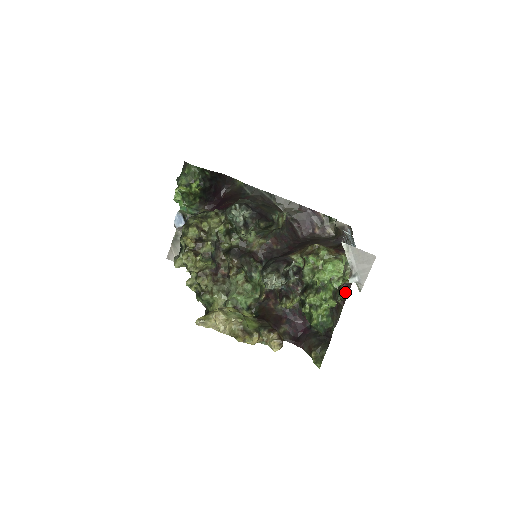
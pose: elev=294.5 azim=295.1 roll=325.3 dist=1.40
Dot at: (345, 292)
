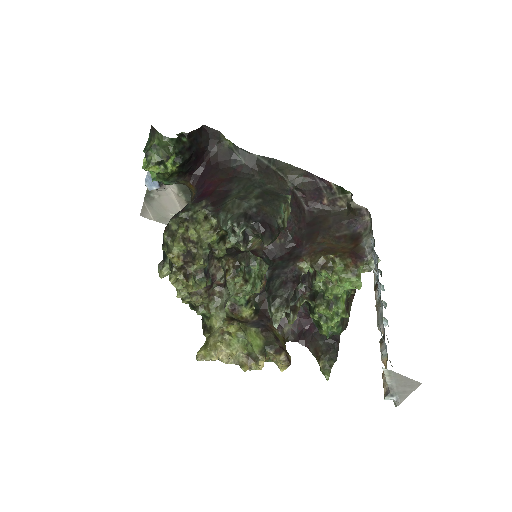
Dot at: occluded
